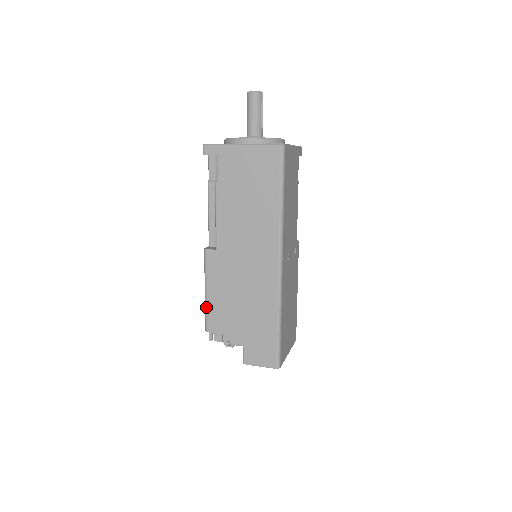
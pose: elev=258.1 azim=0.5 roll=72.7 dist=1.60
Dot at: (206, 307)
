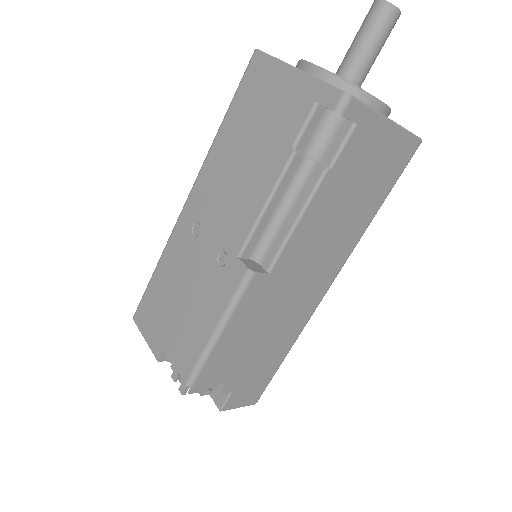
Dot at: (209, 355)
